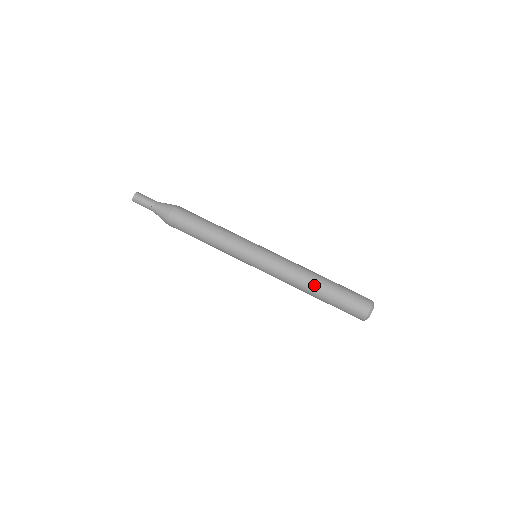
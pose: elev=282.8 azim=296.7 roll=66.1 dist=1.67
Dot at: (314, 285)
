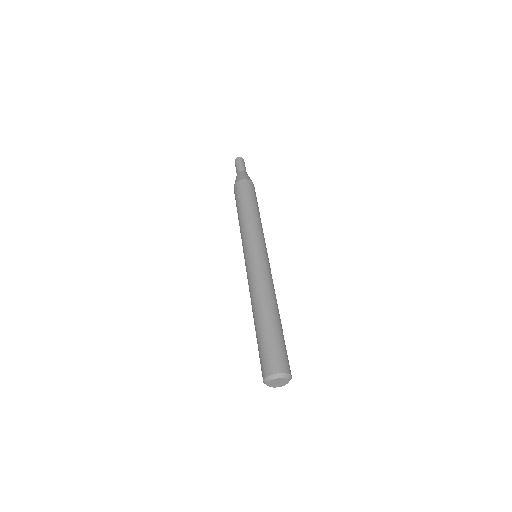
Dot at: (269, 307)
